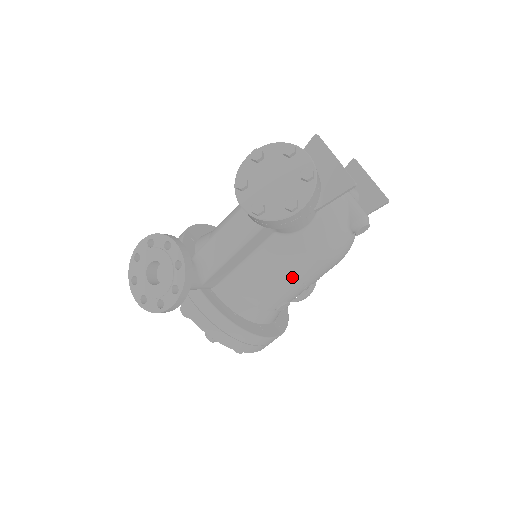
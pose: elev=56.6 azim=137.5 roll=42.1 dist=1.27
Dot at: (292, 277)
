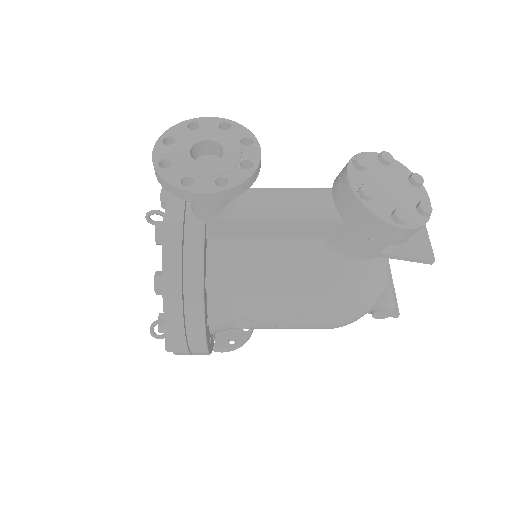
Dot at: (294, 298)
